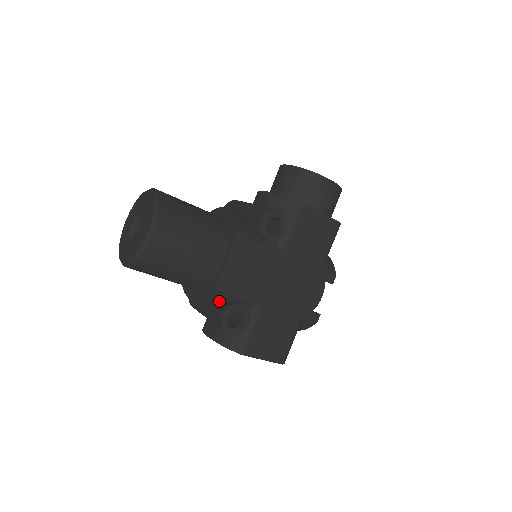
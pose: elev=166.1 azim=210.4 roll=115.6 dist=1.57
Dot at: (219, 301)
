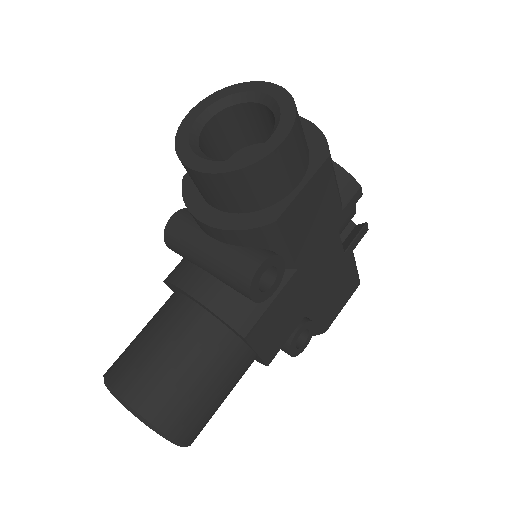
Dot at: occluded
